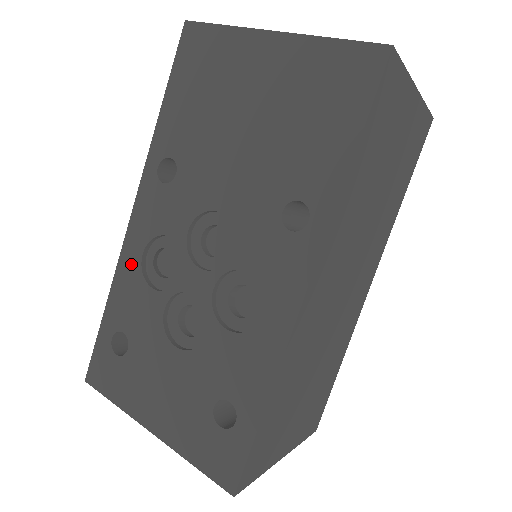
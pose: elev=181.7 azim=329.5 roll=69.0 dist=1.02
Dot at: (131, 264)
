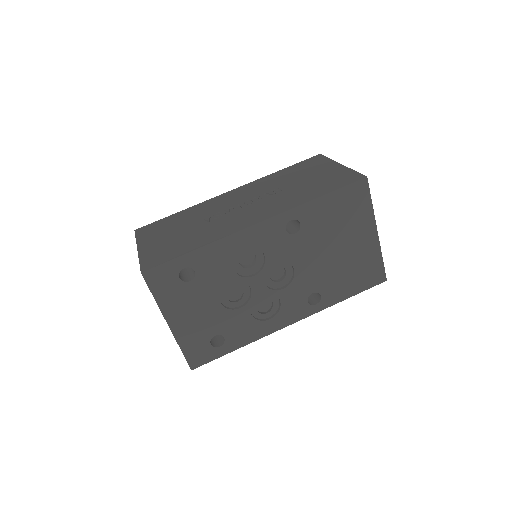
Dot at: (233, 246)
